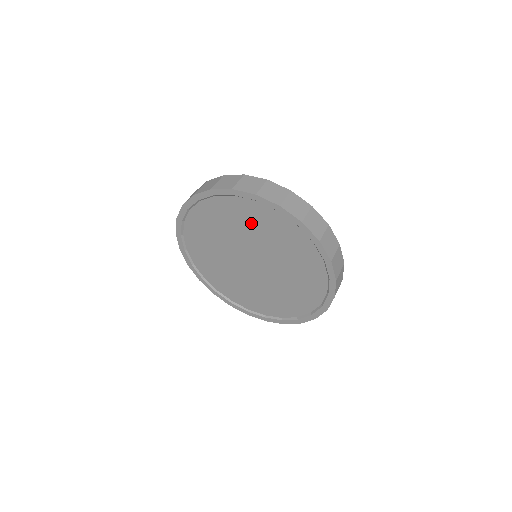
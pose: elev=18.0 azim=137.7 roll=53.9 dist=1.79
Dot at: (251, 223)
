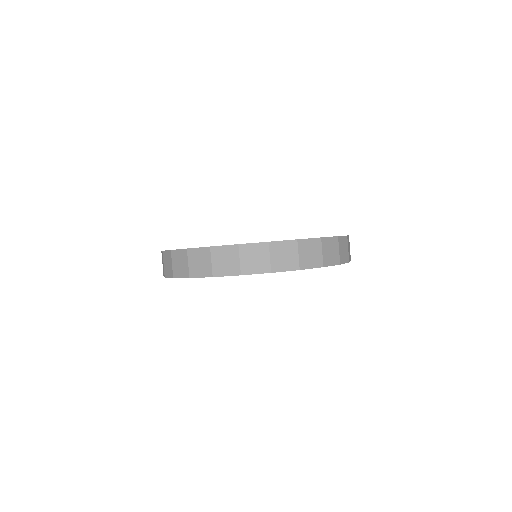
Dot at: occluded
